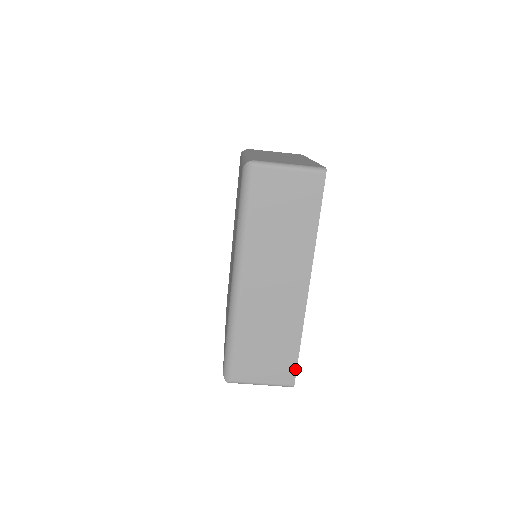
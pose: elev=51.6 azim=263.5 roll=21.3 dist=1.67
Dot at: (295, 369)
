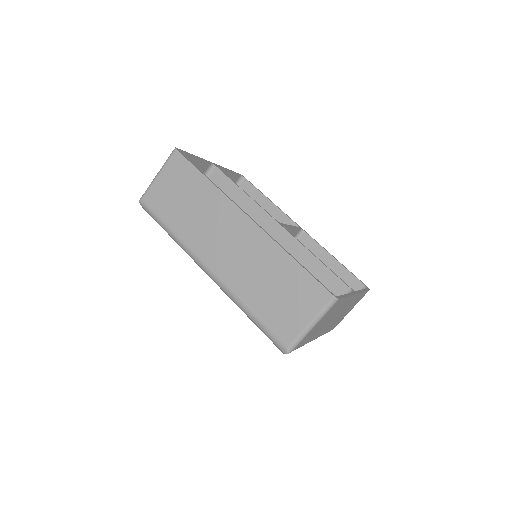
Dot at: (316, 282)
